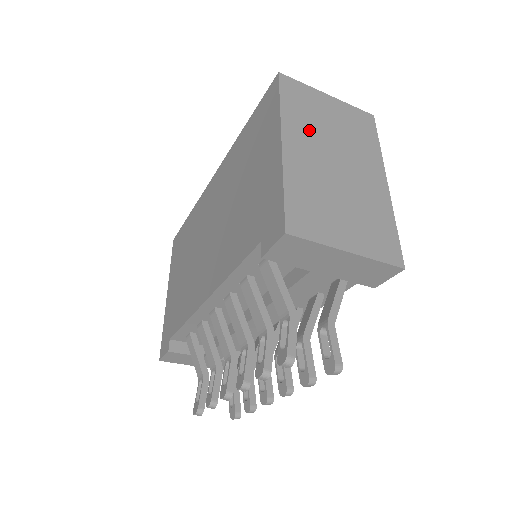
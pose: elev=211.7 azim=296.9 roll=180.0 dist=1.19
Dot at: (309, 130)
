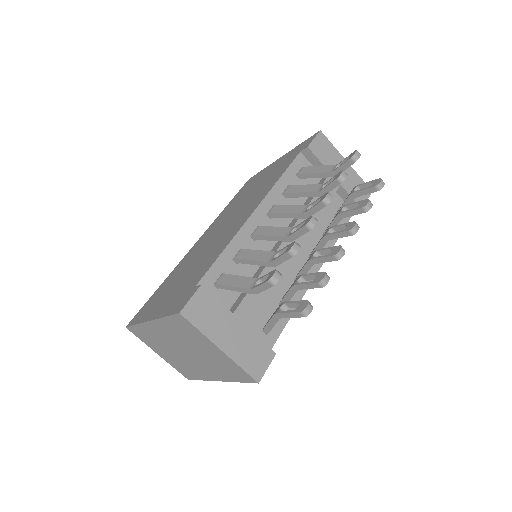
Dot at: occluded
